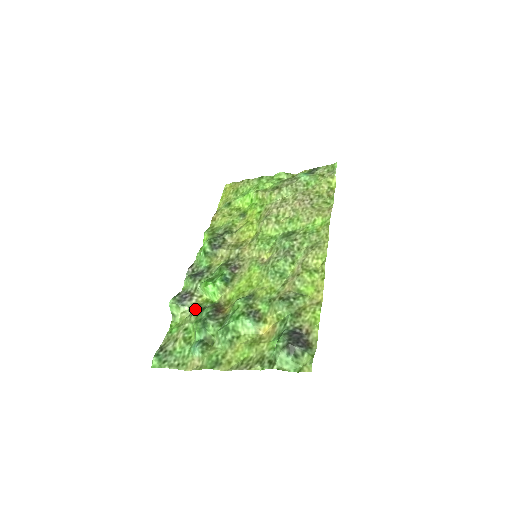
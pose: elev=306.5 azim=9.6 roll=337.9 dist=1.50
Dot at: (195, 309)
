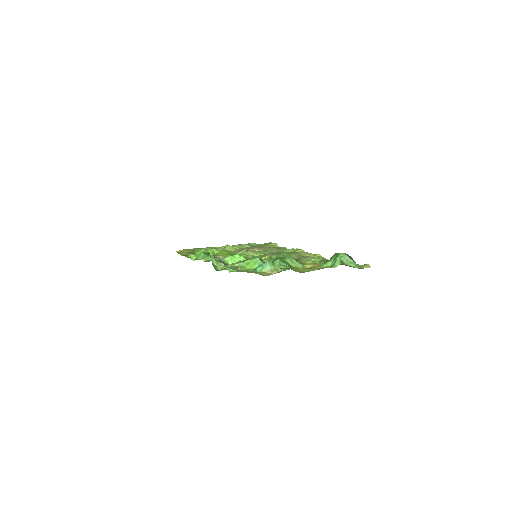
Dot at: occluded
